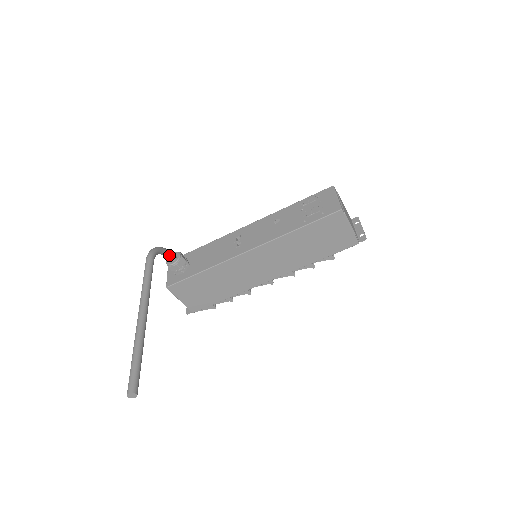
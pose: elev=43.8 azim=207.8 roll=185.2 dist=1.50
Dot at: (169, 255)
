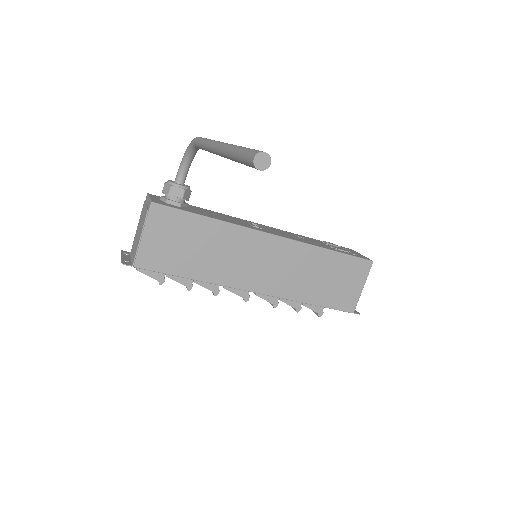
Dot at: (185, 174)
